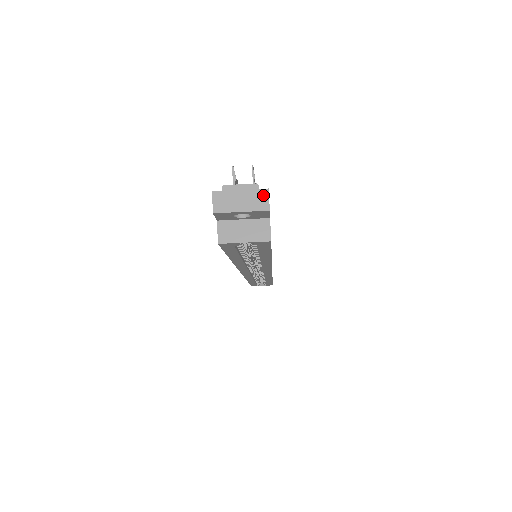
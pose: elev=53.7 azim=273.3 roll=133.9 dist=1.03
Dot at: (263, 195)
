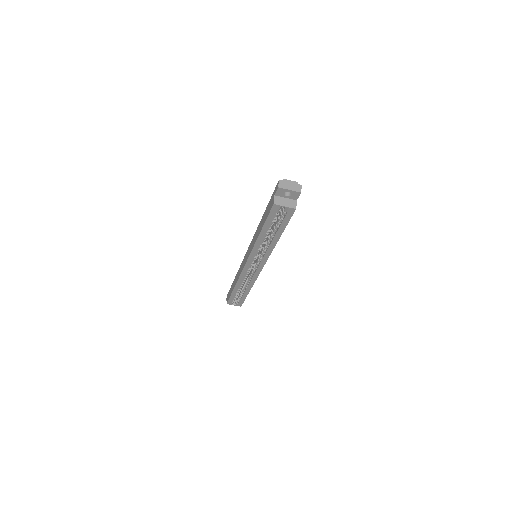
Dot at: (299, 187)
